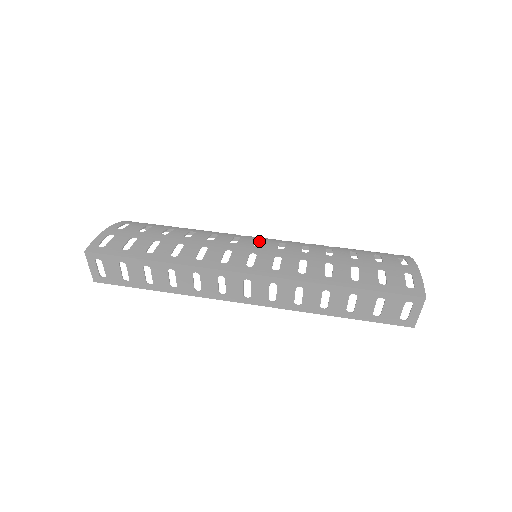
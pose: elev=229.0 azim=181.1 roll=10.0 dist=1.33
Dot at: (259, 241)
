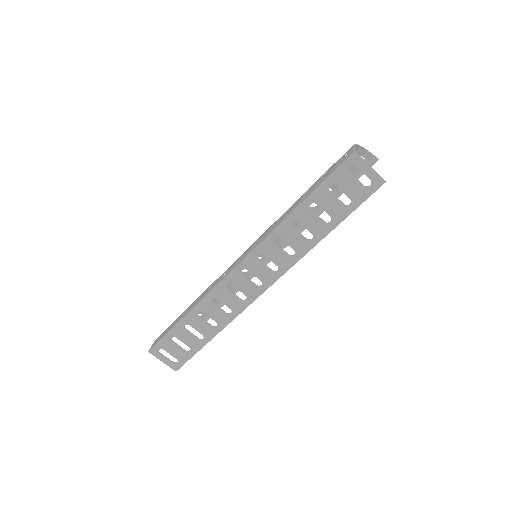
Dot at: occluded
